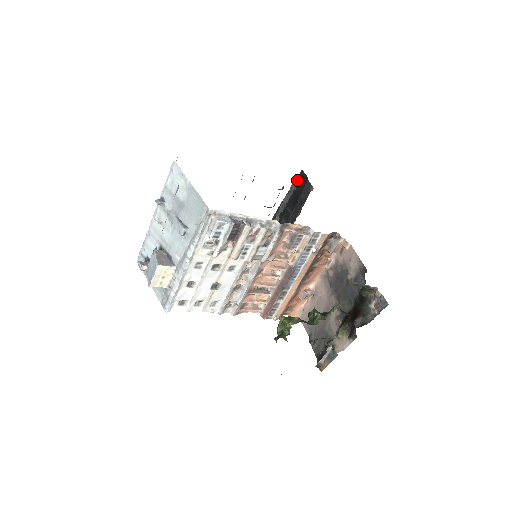
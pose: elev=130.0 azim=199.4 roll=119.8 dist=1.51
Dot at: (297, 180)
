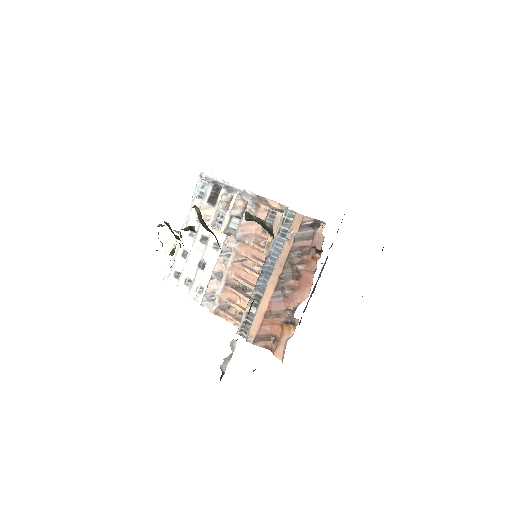
Dot at: occluded
